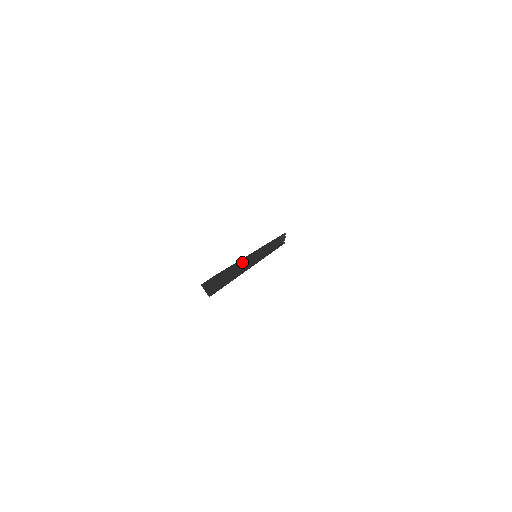
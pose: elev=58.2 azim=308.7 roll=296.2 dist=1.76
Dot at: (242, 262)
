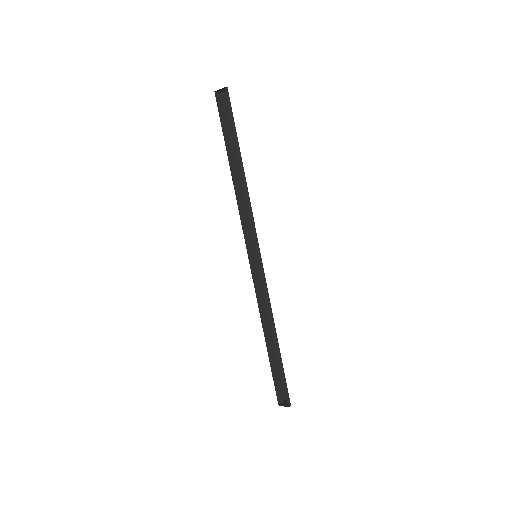
Dot at: (257, 293)
